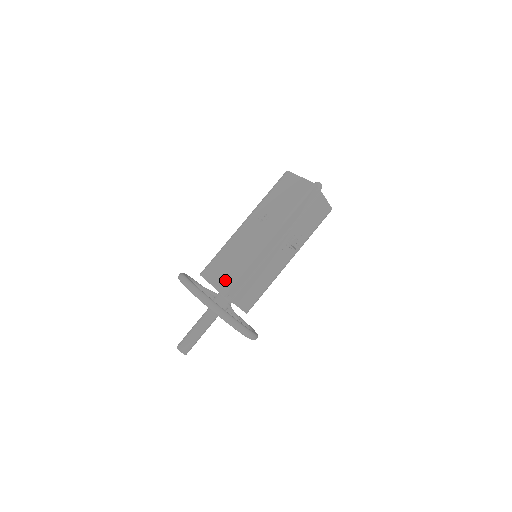
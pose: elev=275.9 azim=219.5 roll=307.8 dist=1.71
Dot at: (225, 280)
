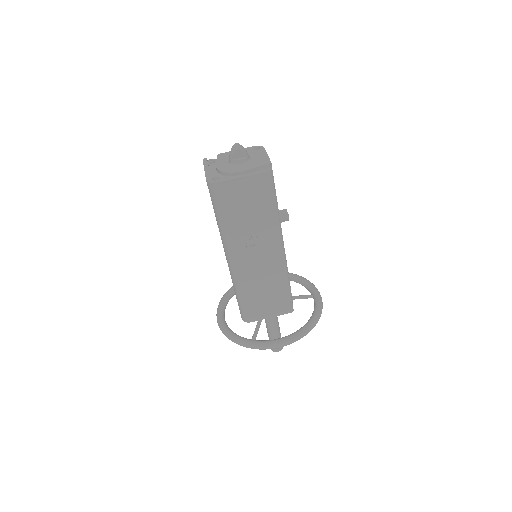
Dot at: (281, 305)
